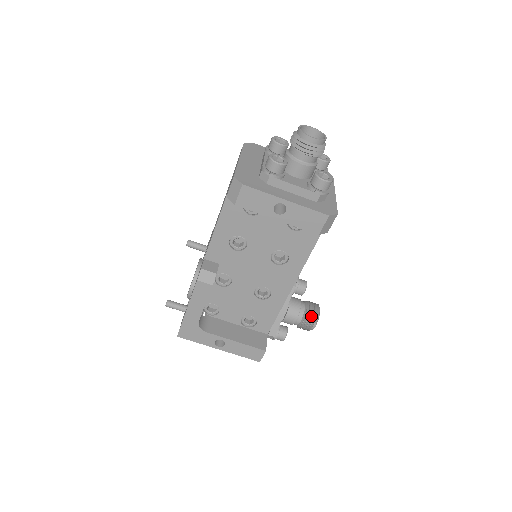
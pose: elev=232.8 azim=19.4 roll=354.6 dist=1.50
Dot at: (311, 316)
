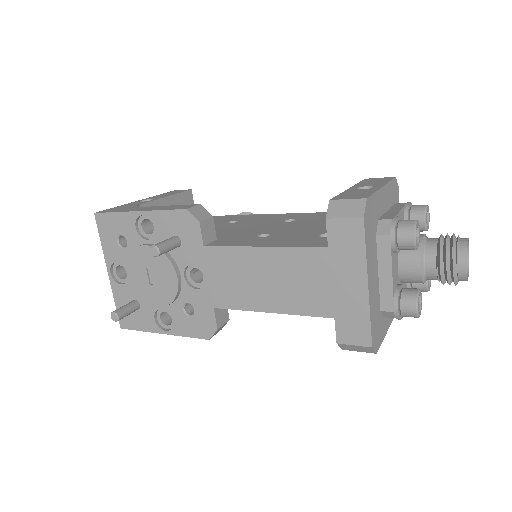
Dot at: occluded
